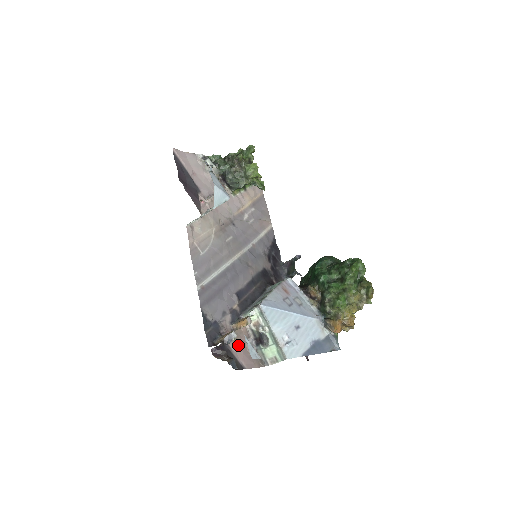
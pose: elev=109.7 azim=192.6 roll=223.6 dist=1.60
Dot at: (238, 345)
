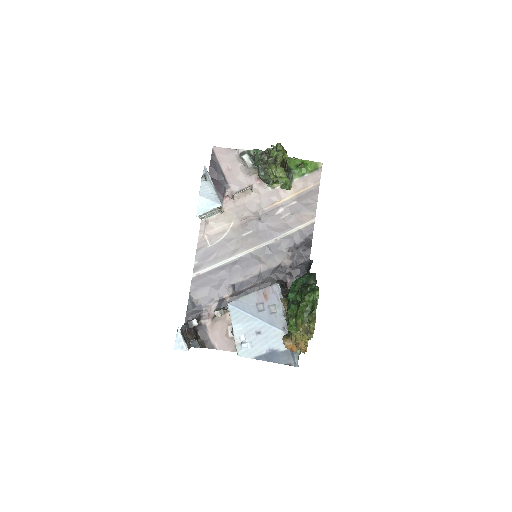
Dot at: (216, 329)
